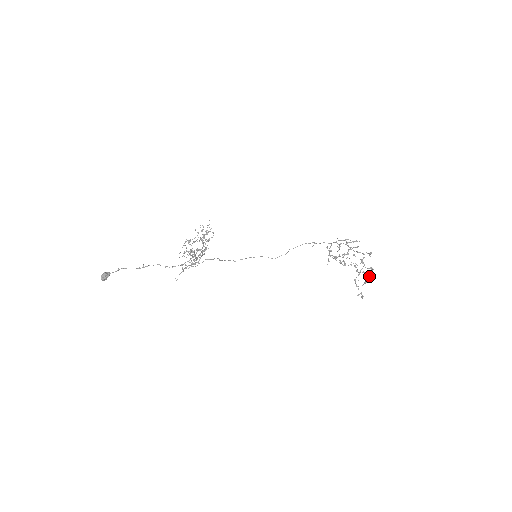
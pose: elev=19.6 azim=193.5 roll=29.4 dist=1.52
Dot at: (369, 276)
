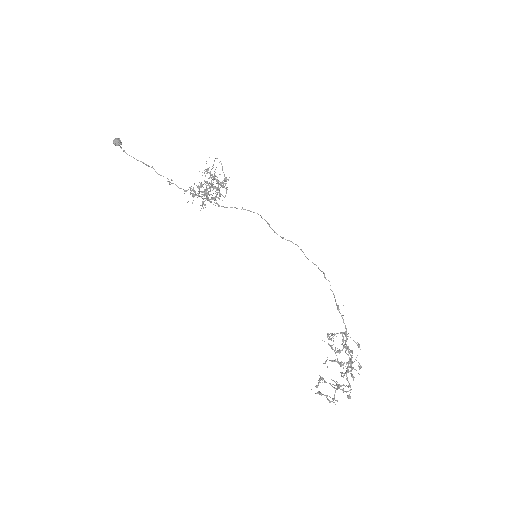
Dot at: occluded
